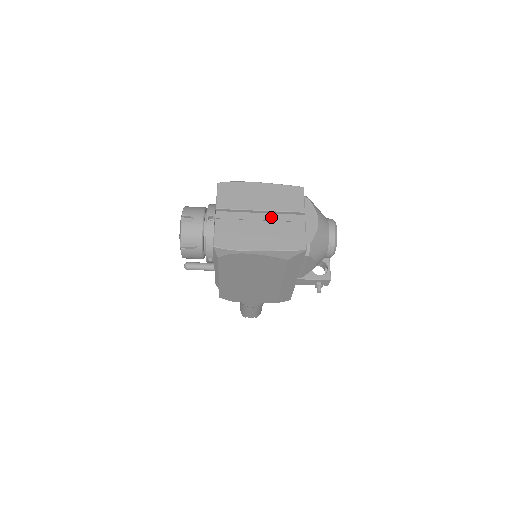
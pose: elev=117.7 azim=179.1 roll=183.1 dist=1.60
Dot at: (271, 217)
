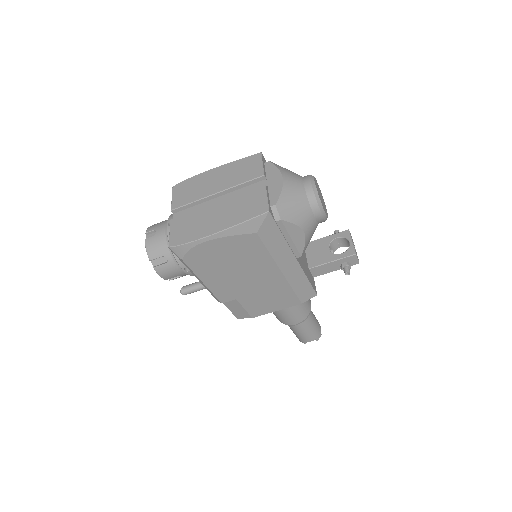
Dot at: (230, 196)
